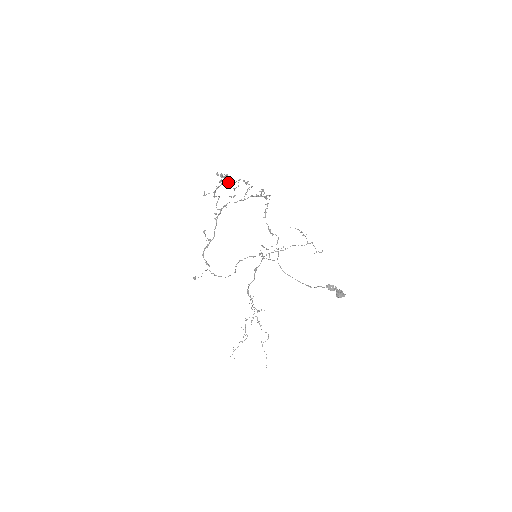
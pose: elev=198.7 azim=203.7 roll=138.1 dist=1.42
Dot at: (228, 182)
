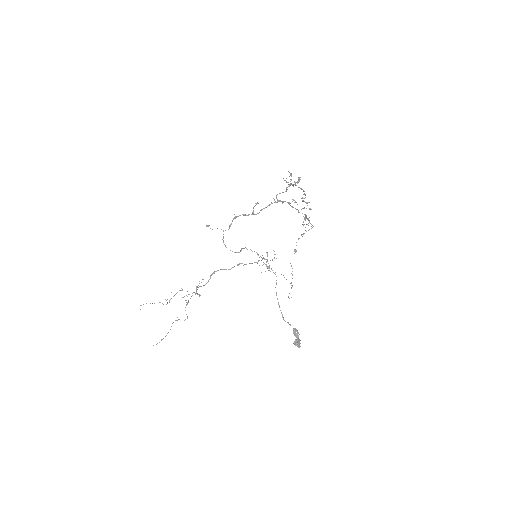
Dot at: (302, 189)
